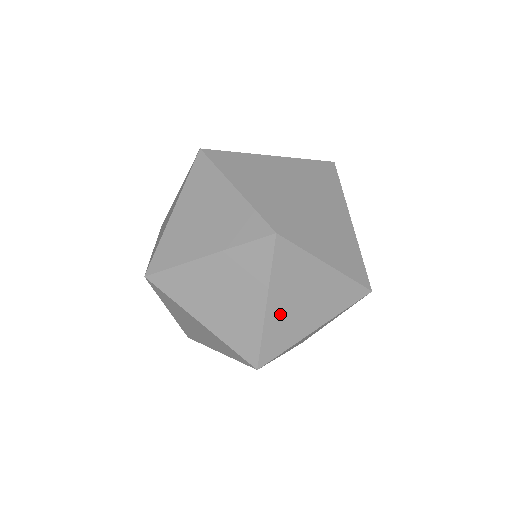
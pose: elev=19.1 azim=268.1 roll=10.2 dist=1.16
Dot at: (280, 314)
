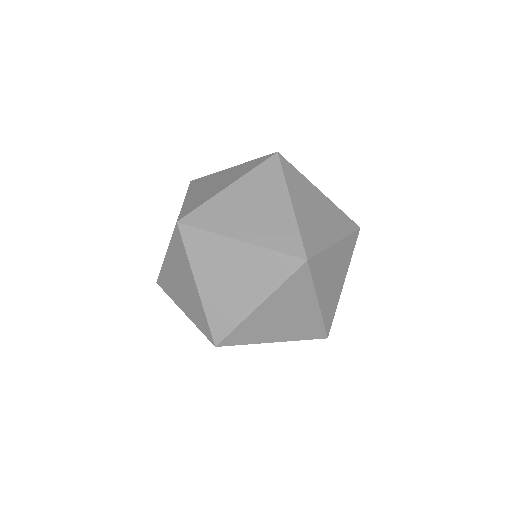
Dot at: occluded
